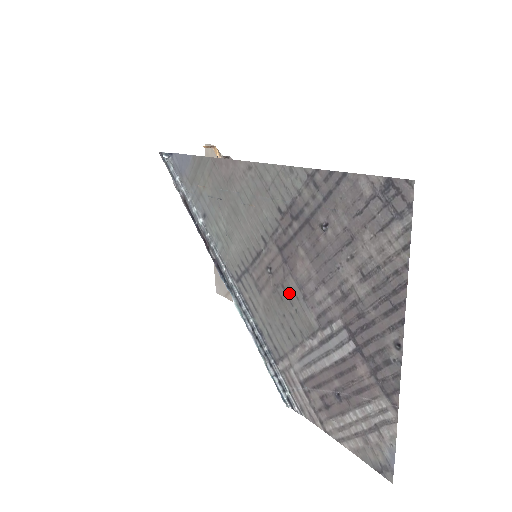
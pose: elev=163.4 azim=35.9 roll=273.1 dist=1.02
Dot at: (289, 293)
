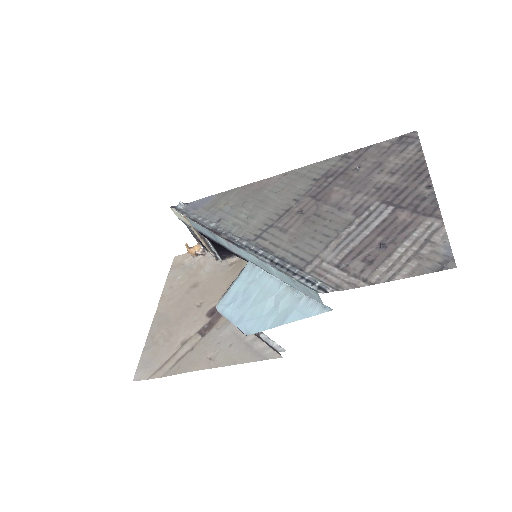
Dot at: (322, 215)
